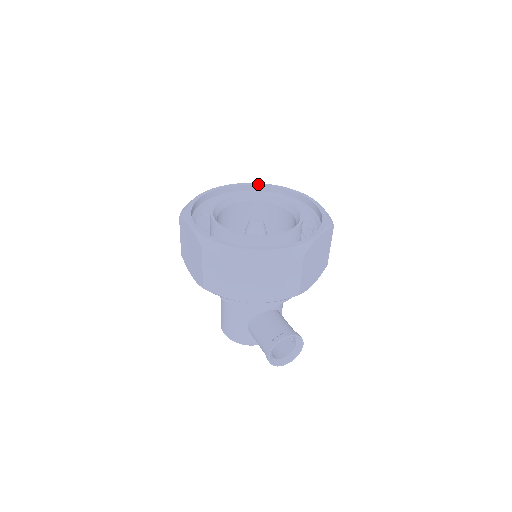
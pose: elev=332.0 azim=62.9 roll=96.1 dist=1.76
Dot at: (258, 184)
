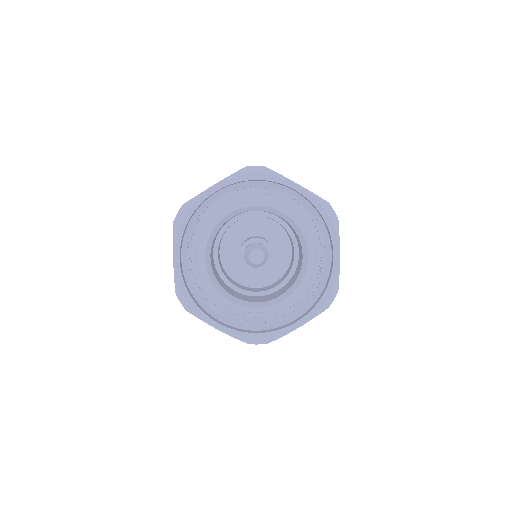
Dot at: (293, 187)
